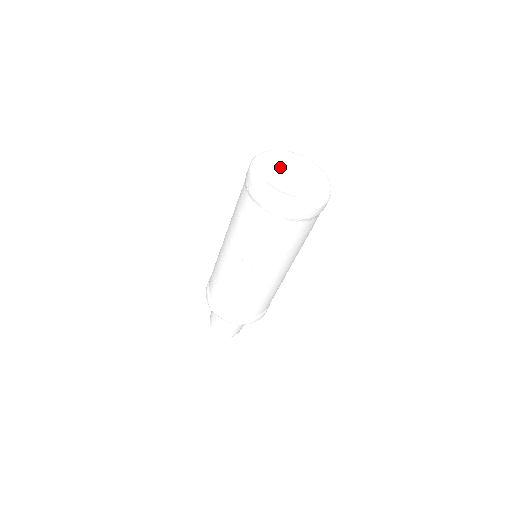
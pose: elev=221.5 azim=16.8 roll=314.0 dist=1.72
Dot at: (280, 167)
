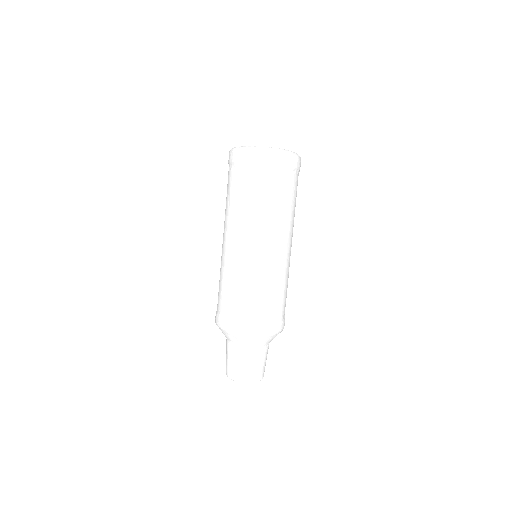
Dot at: occluded
